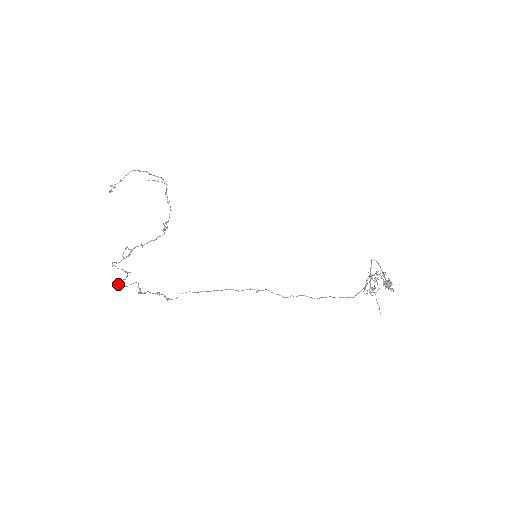
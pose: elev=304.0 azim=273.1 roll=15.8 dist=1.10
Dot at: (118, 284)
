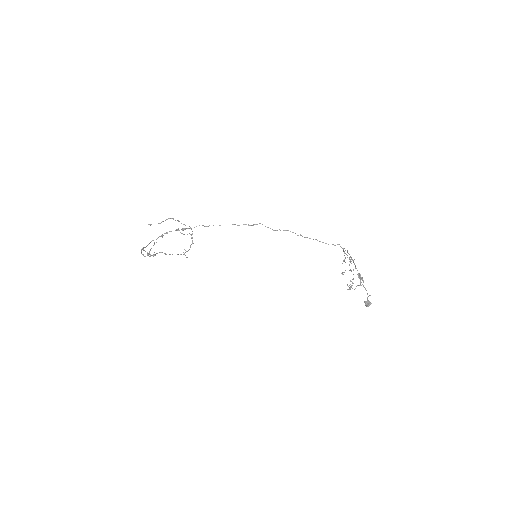
Dot at: (144, 250)
